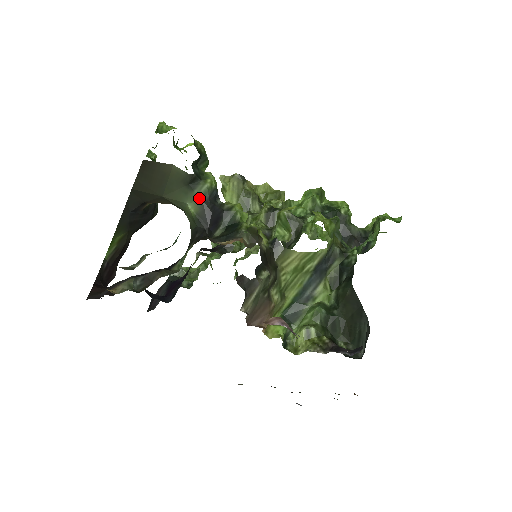
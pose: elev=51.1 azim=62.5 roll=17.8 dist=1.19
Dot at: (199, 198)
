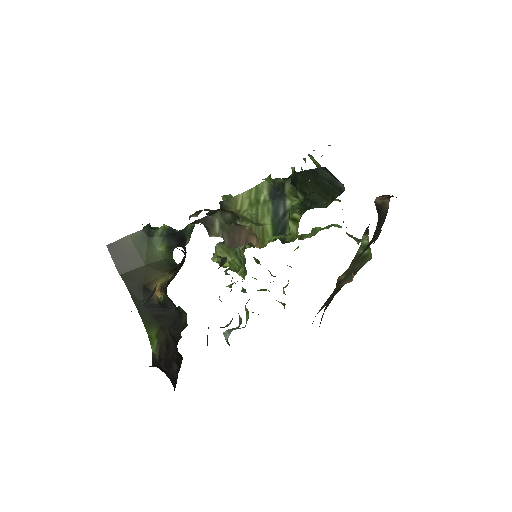
Dot at: (160, 238)
